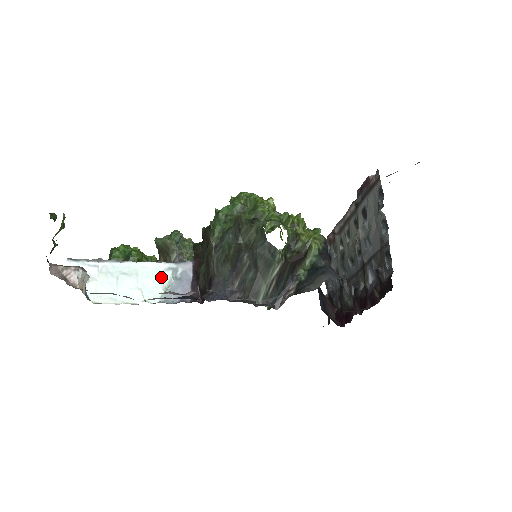
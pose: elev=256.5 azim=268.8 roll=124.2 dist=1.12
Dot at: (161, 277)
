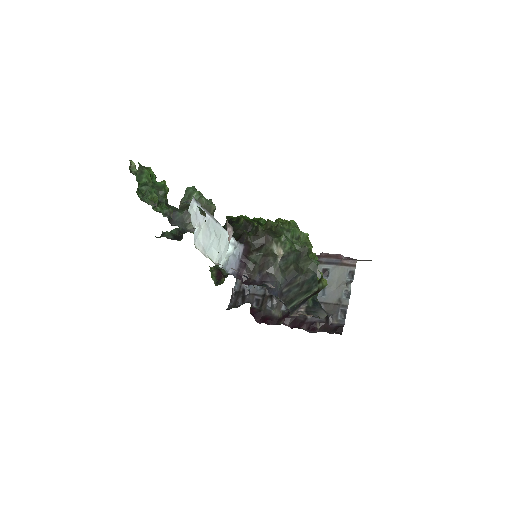
Dot at: (228, 248)
